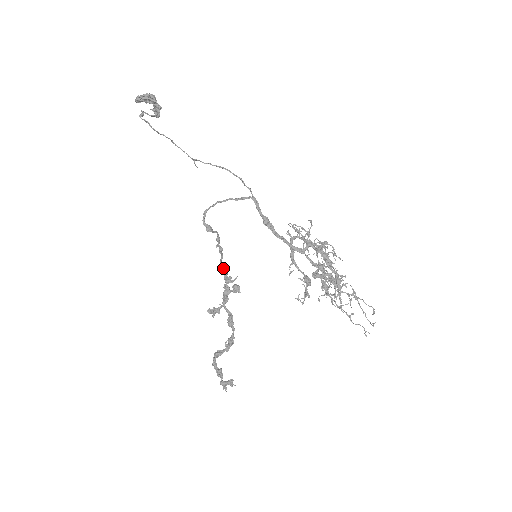
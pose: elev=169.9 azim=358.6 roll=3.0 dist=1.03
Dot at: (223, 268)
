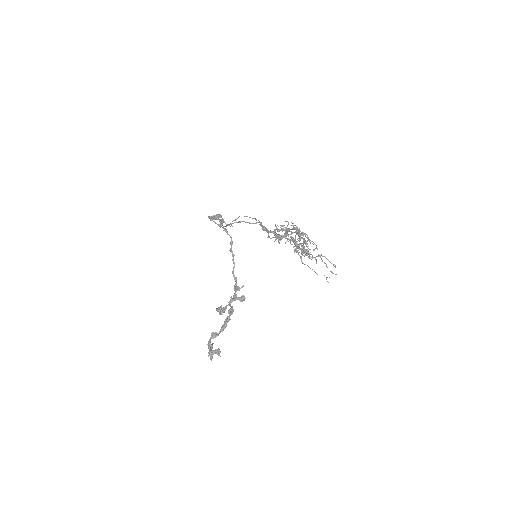
Dot at: (235, 279)
